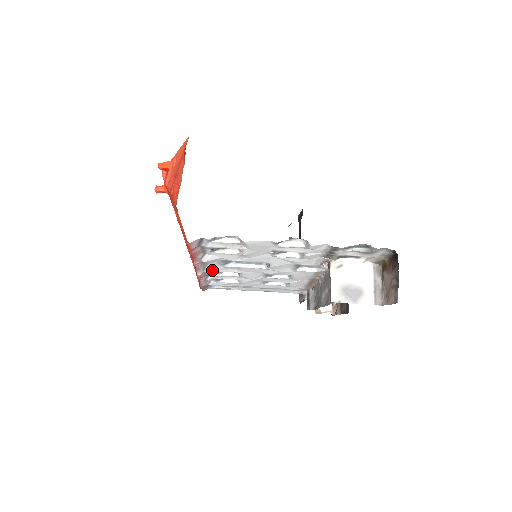
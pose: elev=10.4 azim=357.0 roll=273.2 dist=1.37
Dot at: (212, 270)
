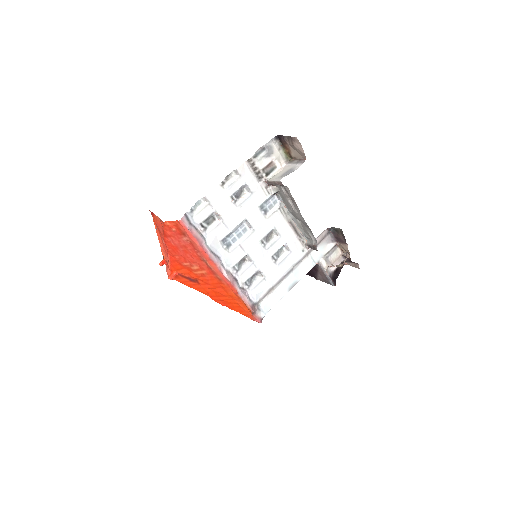
Dot at: (229, 264)
